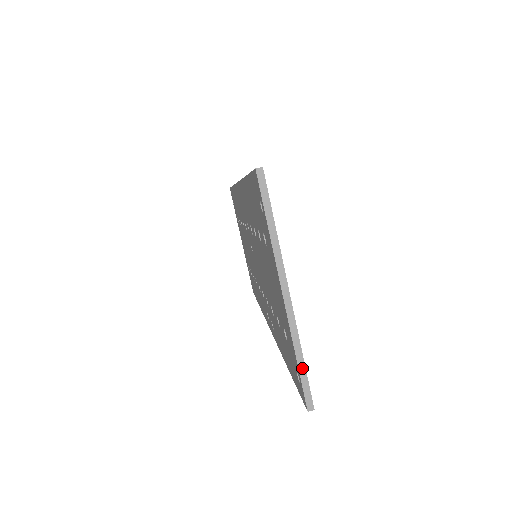
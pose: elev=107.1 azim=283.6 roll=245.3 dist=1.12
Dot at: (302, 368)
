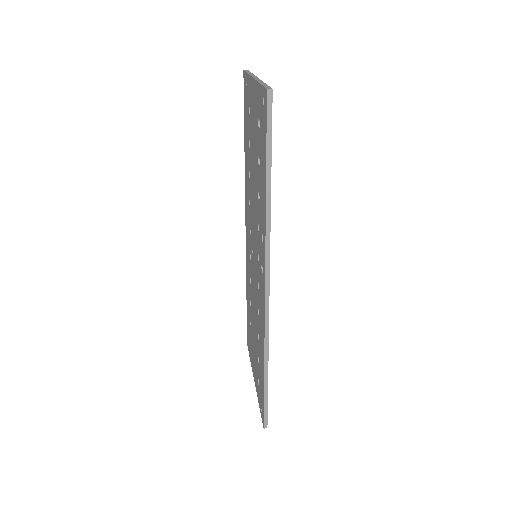
Dot at: (264, 84)
